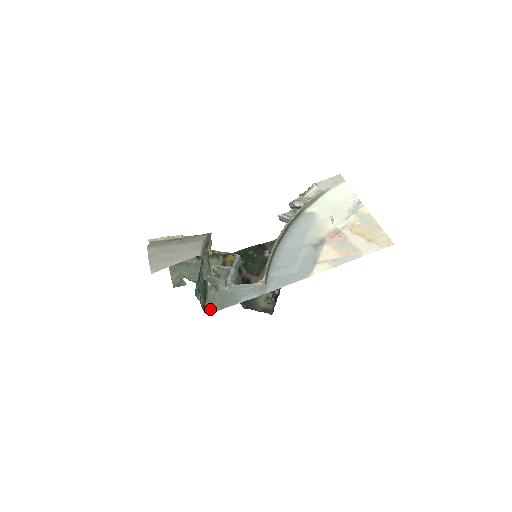
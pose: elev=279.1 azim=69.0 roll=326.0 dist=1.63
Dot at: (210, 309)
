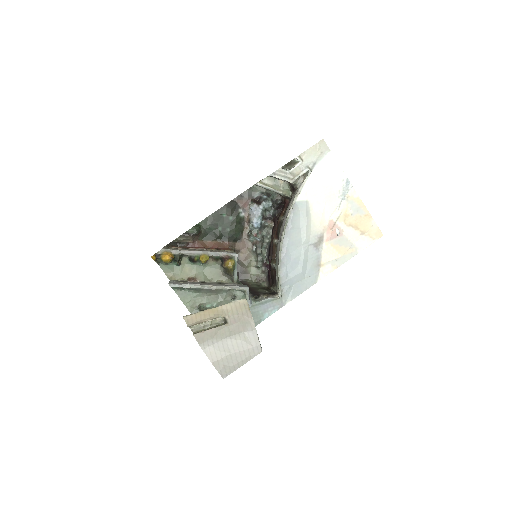
Dot at: occluded
